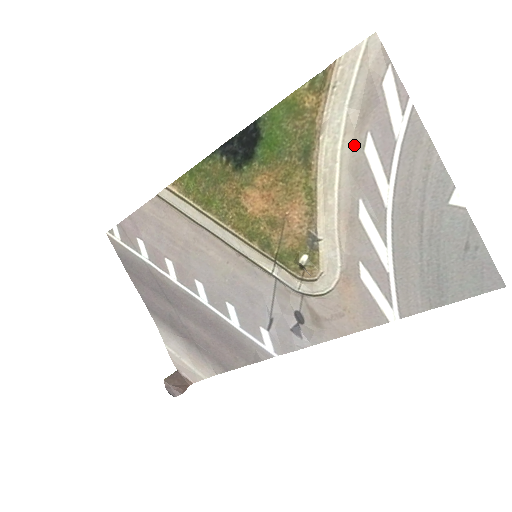
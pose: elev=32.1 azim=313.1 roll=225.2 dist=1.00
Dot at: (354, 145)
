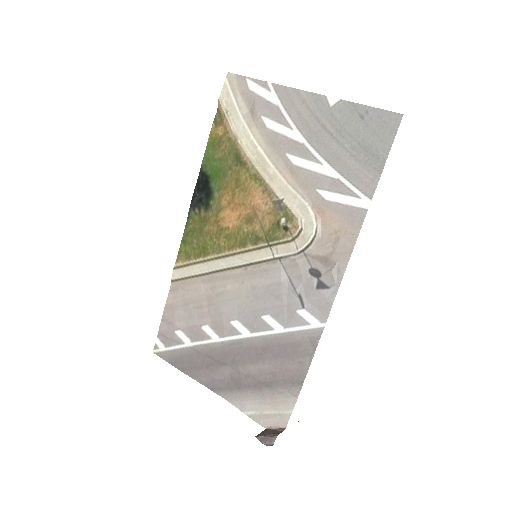
Dot at: (259, 130)
